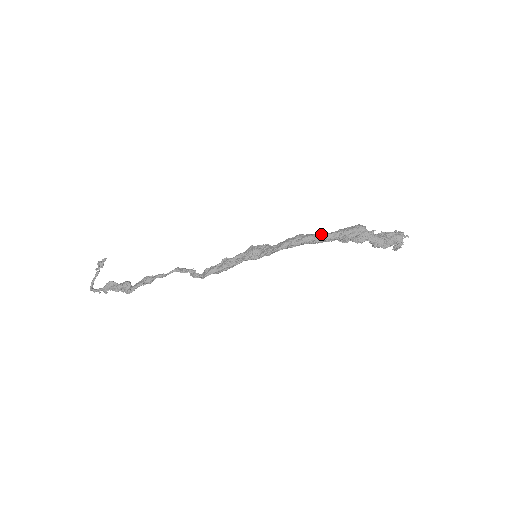
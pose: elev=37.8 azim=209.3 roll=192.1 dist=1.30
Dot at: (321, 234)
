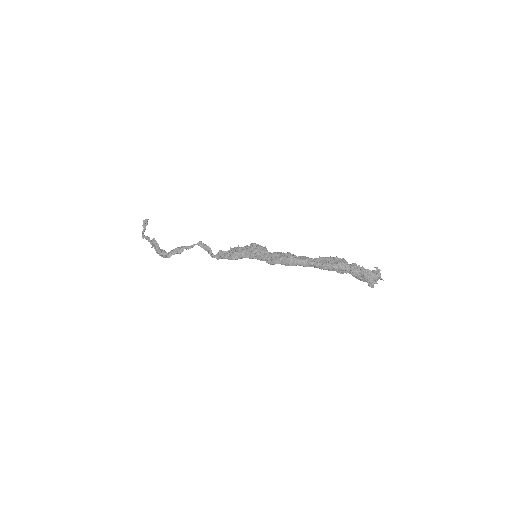
Dot at: (306, 260)
